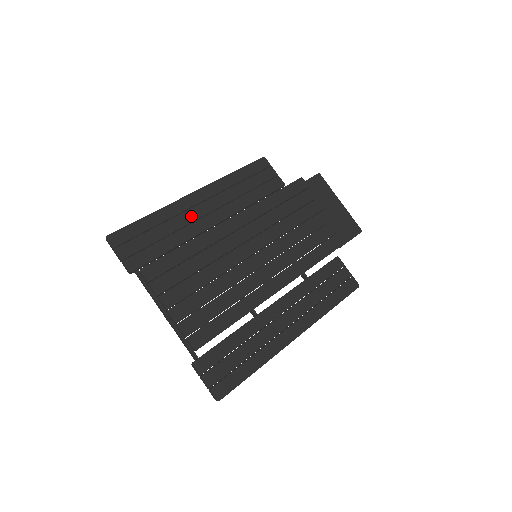
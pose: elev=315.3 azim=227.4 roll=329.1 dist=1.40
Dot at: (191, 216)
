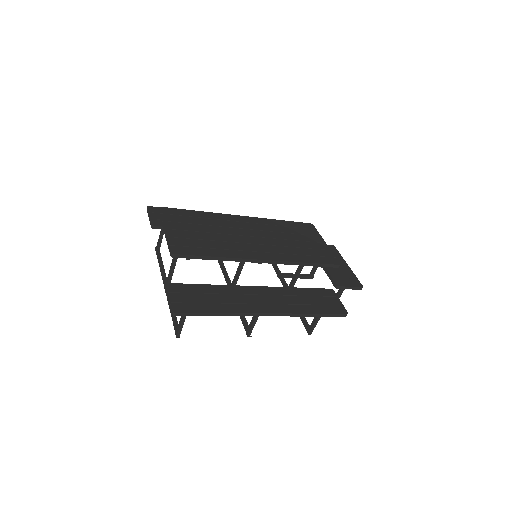
Dot at: occluded
